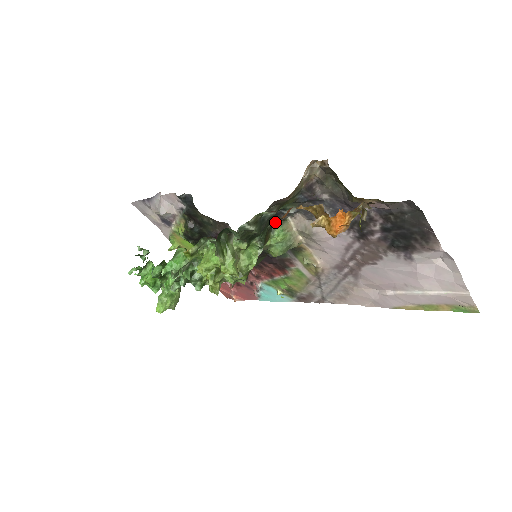
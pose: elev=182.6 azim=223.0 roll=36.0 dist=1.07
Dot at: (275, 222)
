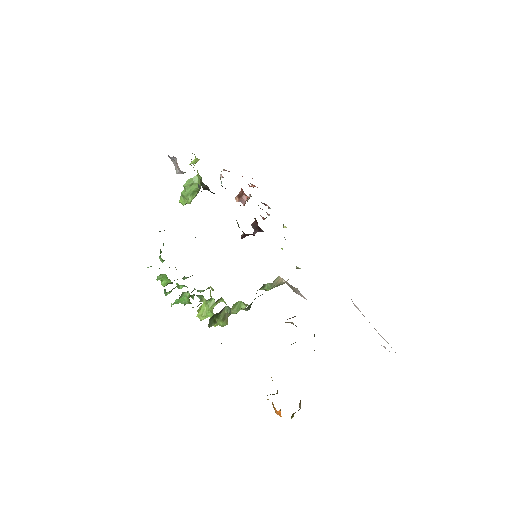
Dot at: occluded
